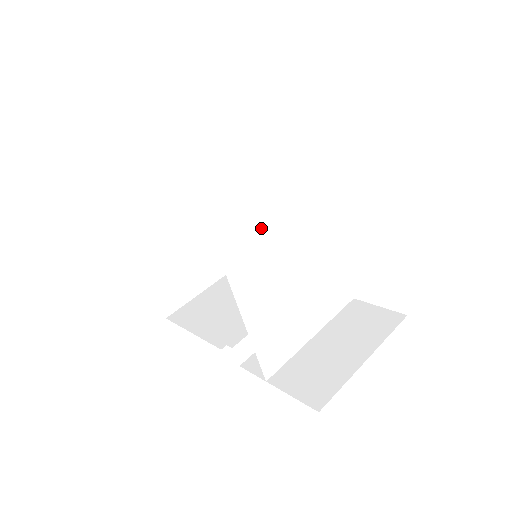
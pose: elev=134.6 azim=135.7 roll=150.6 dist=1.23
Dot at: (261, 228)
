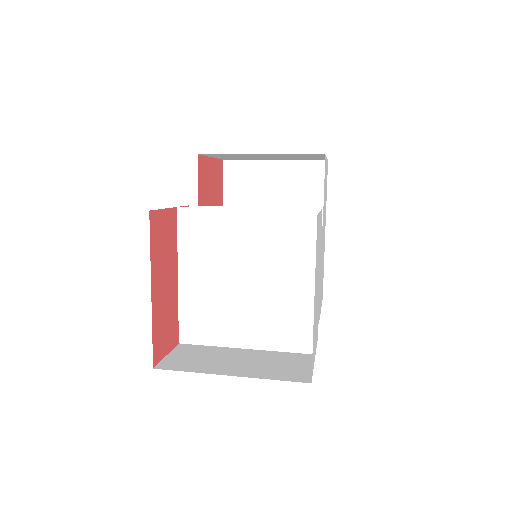
Dot at: (224, 209)
